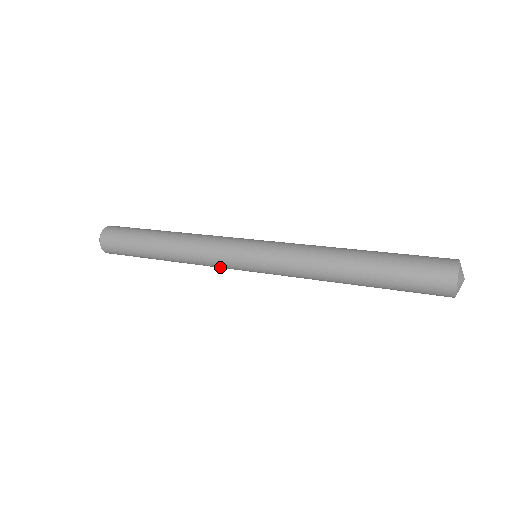
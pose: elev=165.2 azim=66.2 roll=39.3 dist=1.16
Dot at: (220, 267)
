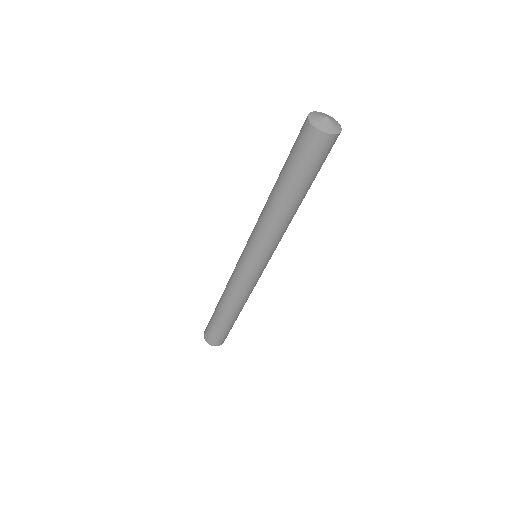
Dot at: (245, 285)
